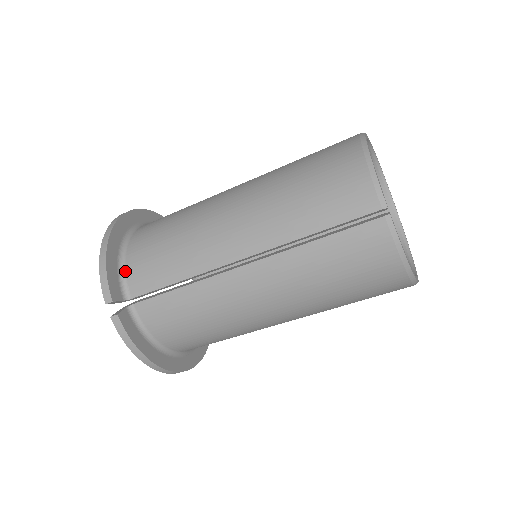
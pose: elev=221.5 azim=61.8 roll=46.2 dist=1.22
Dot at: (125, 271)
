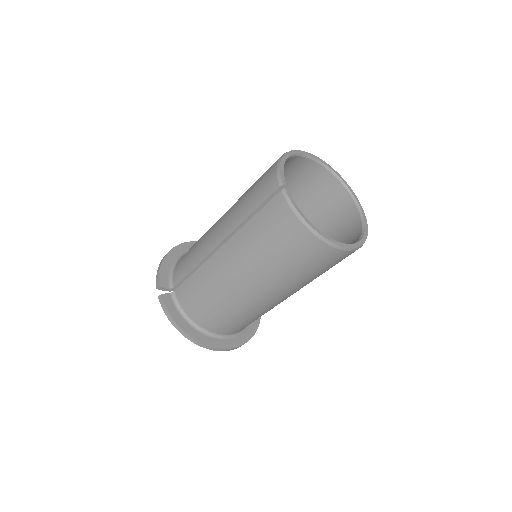
Dot at: (174, 271)
